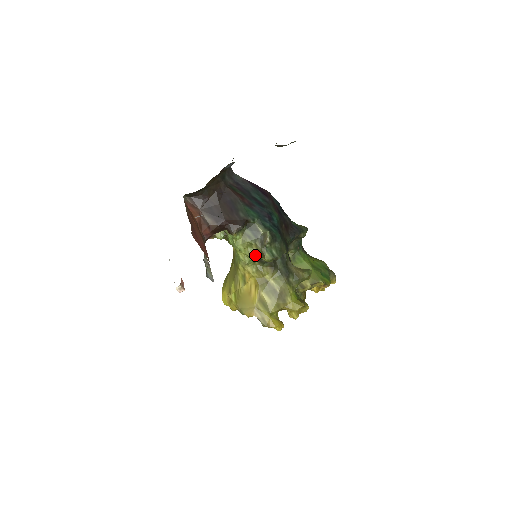
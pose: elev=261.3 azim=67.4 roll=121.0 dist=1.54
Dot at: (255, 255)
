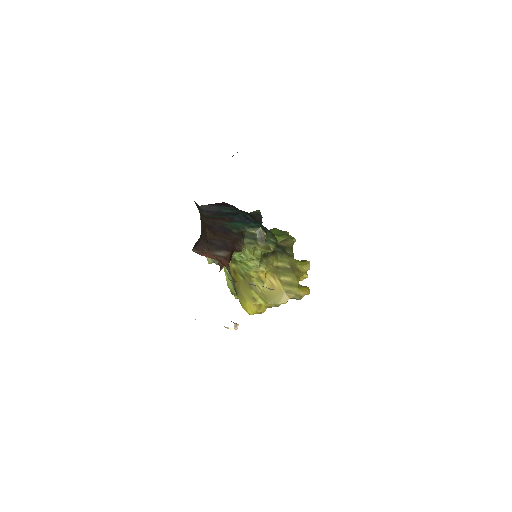
Dot at: (261, 254)
